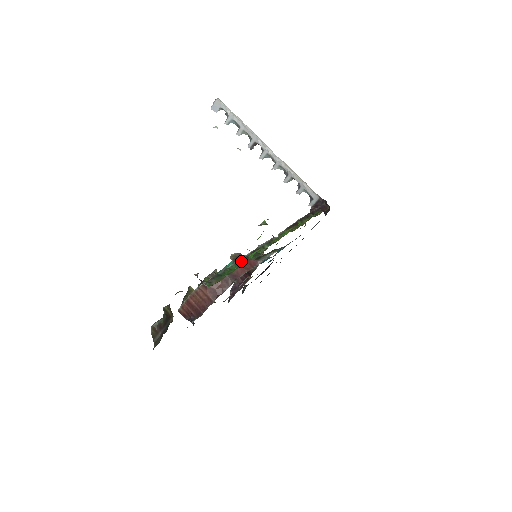
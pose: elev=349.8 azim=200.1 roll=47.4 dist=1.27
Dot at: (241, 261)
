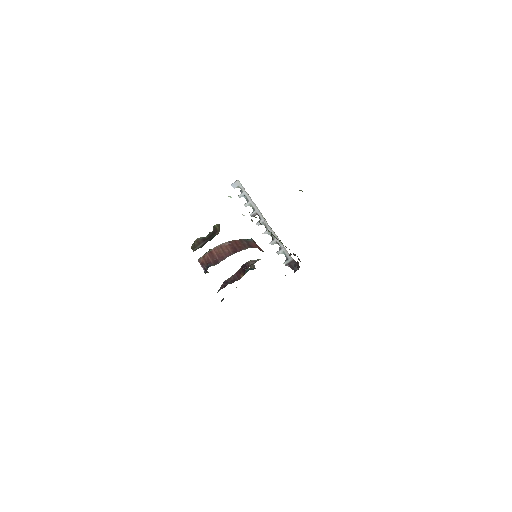
Dot at: occluded
